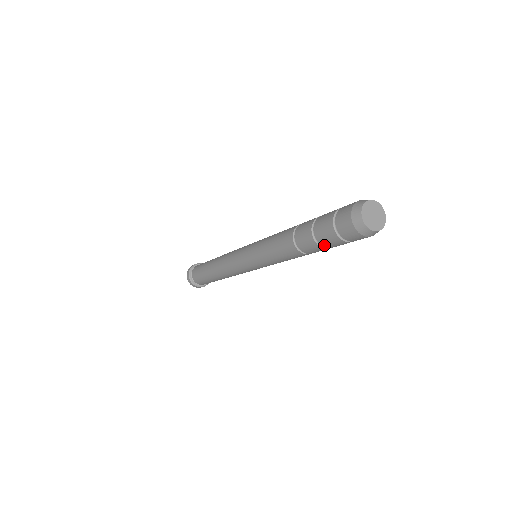
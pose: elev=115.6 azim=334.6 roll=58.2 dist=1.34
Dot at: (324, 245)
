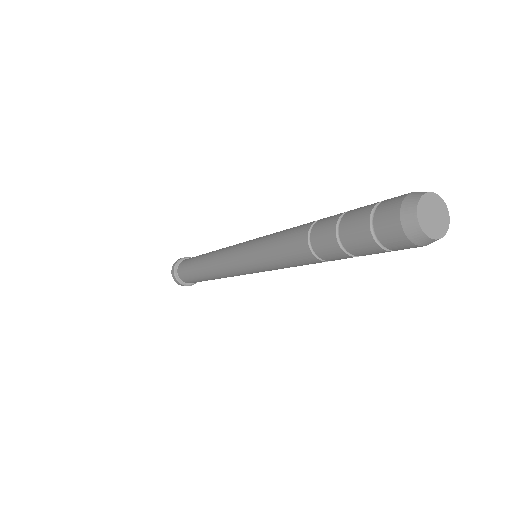
Dot at: (352, 252)
